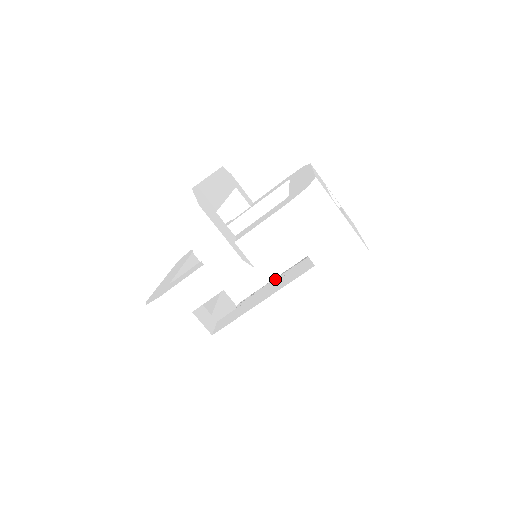
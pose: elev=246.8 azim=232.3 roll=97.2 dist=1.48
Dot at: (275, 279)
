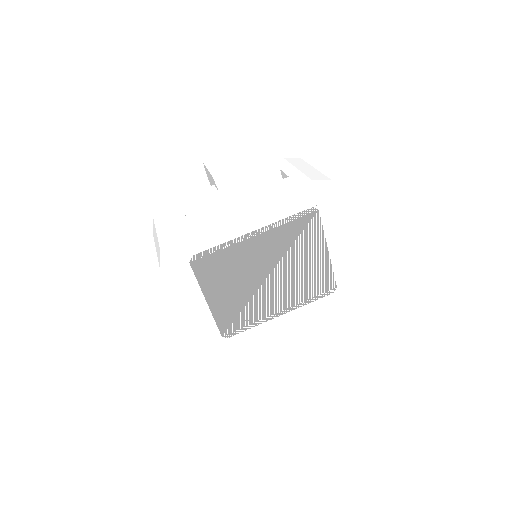
Dot at: (270, 316)
